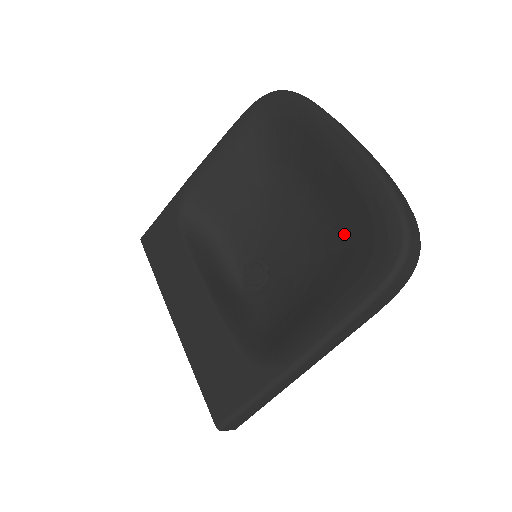
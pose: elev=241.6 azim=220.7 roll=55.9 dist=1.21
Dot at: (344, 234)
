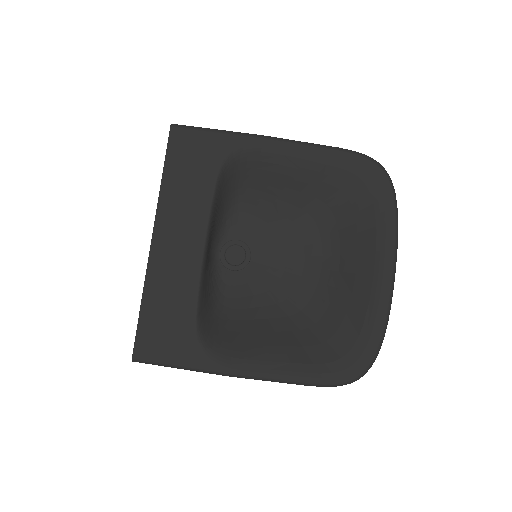
Dot at: (329, 318)
